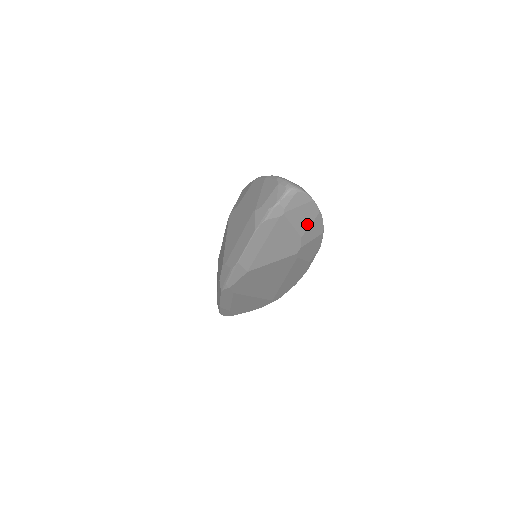
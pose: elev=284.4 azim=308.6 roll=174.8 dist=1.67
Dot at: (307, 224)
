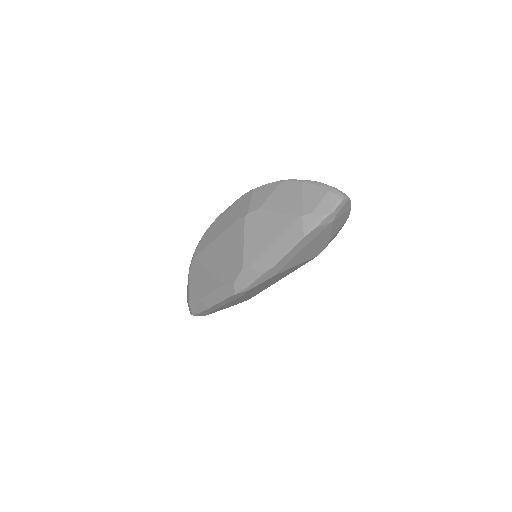
Dot at: (338, 229)
